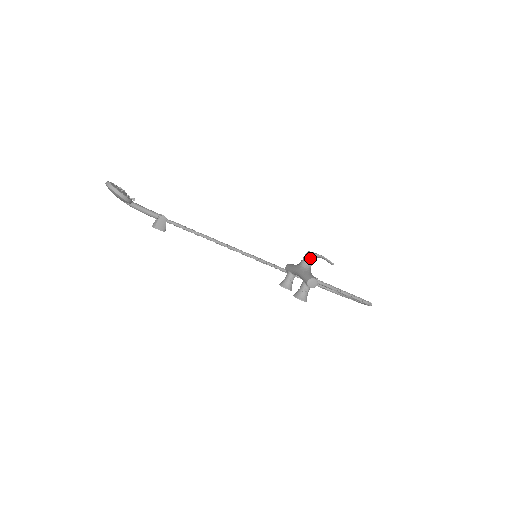
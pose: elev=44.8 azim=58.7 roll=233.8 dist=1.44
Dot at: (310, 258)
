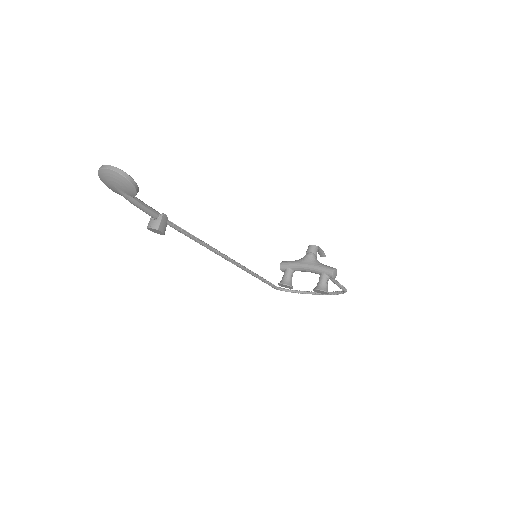
Dot at: (316, 251)
